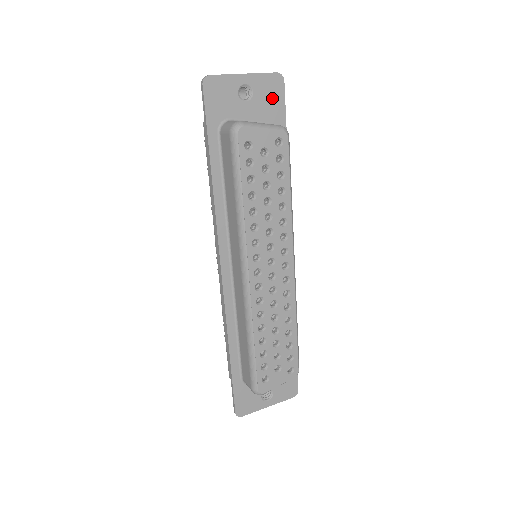
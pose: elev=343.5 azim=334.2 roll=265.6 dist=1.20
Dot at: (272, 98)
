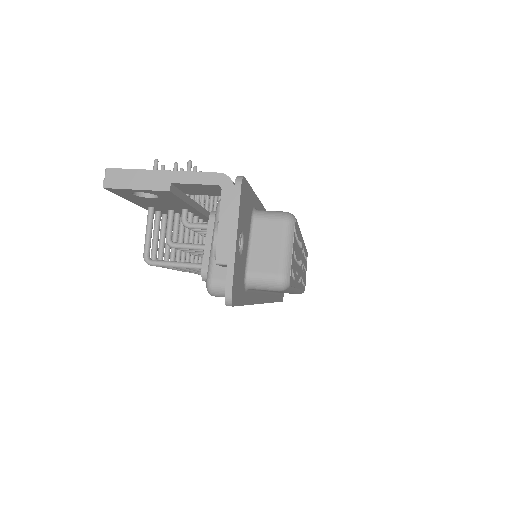
Dot at: (246, 203)
